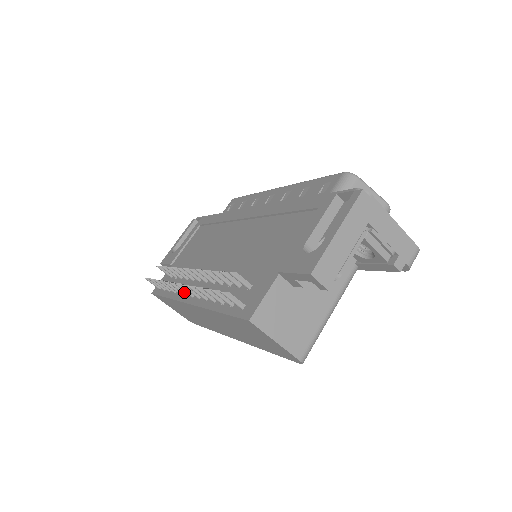
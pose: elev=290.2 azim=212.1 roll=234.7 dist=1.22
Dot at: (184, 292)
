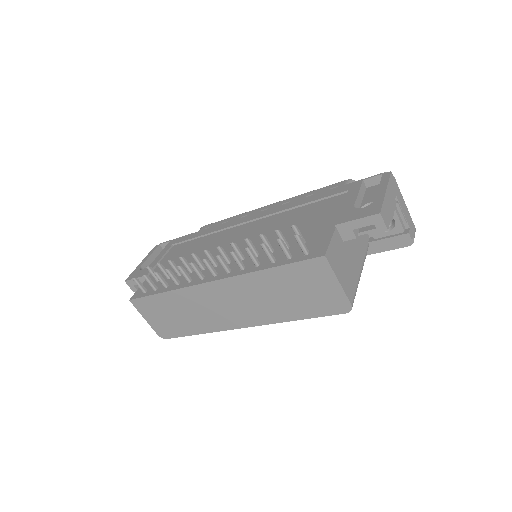
Dot at: (201, 275)
